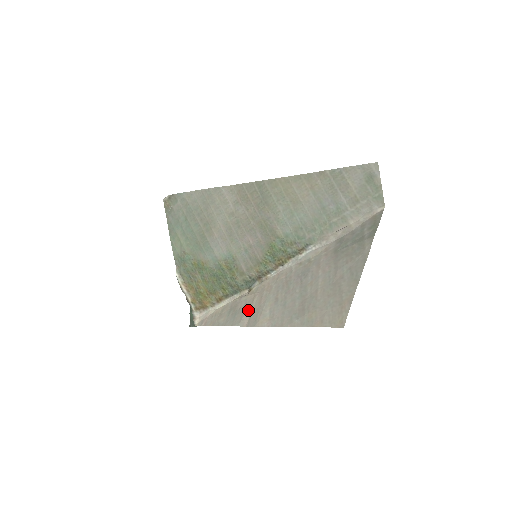
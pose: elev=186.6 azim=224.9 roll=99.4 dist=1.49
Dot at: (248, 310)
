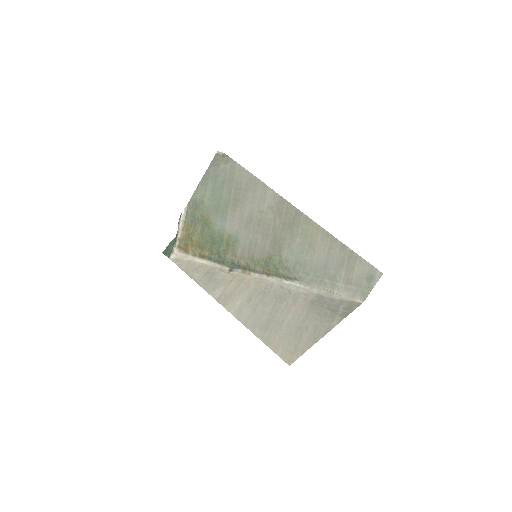
Dot at: (223, 287)
